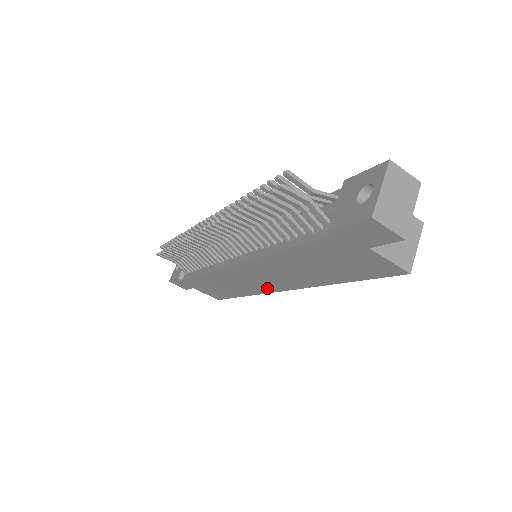
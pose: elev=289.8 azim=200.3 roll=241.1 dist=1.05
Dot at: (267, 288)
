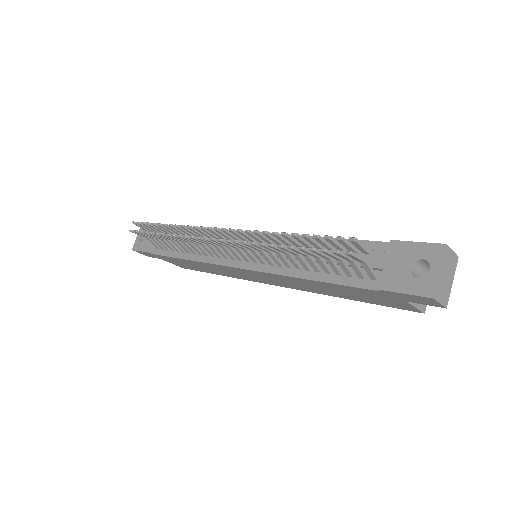
Dot at: (259, 281)
